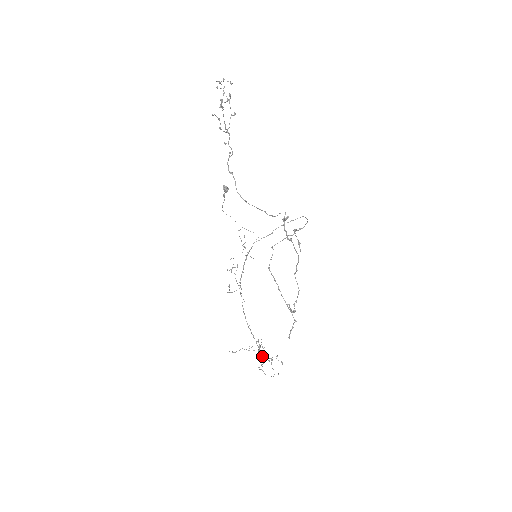
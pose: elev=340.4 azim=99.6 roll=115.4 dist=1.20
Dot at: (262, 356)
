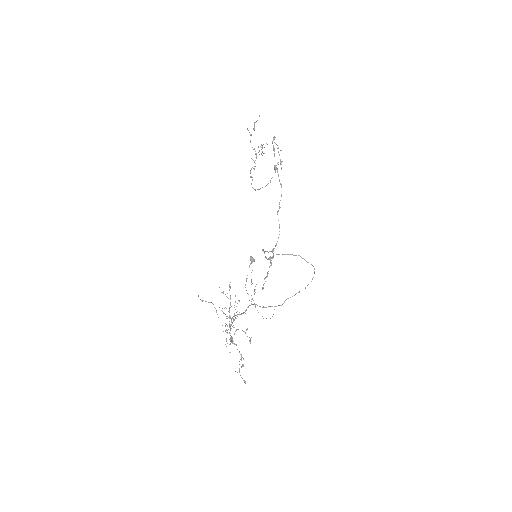
Dot at: occluded
